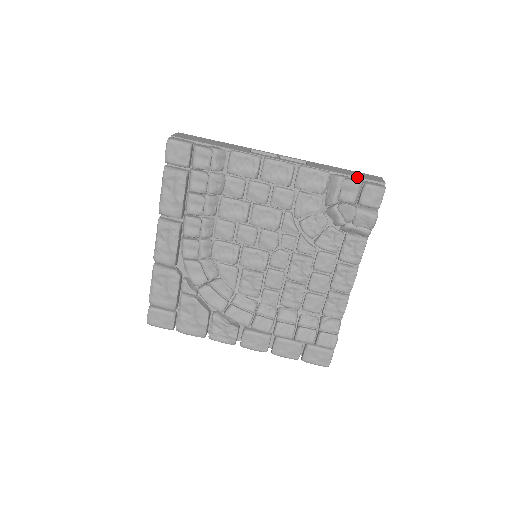
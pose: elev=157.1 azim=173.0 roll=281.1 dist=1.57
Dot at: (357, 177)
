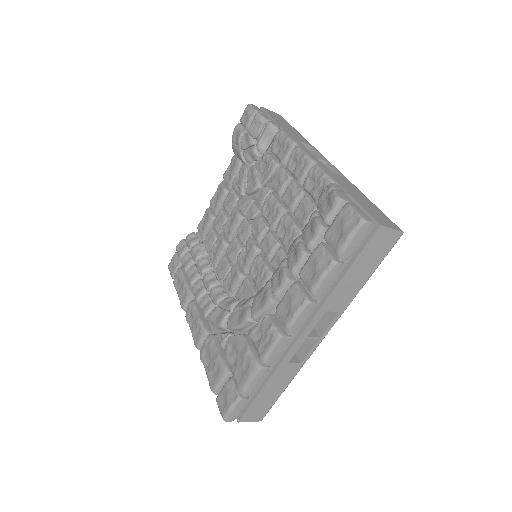
Dot at: occluded
